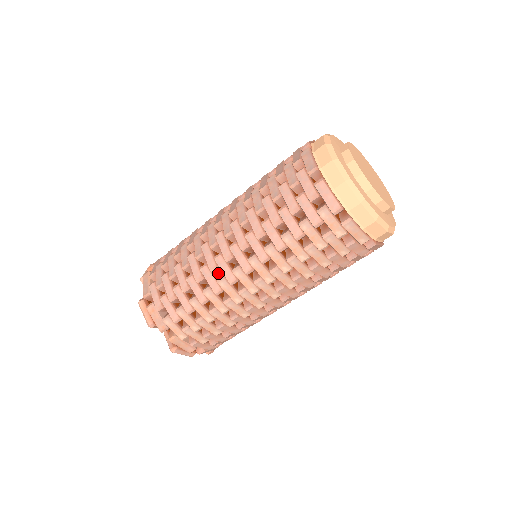
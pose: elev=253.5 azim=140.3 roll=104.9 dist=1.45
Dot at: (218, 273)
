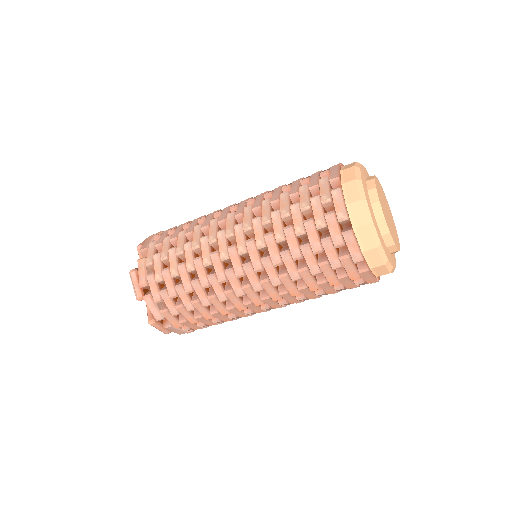
Dot at: occluded
